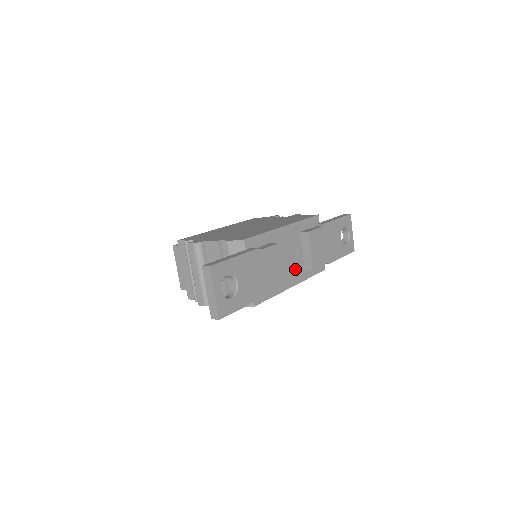
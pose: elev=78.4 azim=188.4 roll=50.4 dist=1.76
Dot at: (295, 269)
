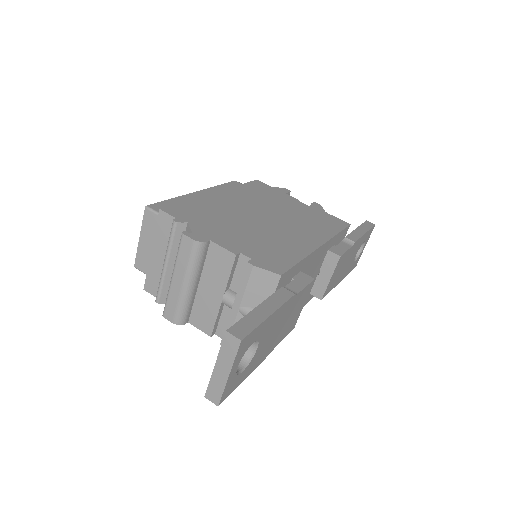
Dot at: occluded
